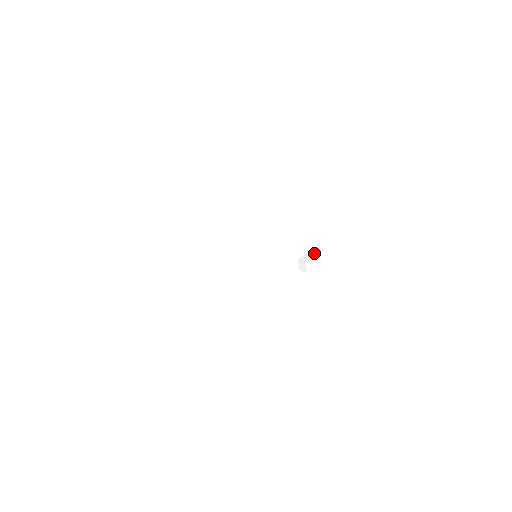
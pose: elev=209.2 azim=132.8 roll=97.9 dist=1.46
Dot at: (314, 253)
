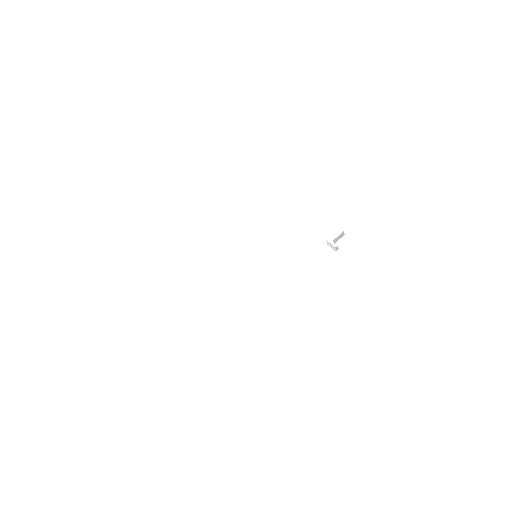
Dot at: occluded
